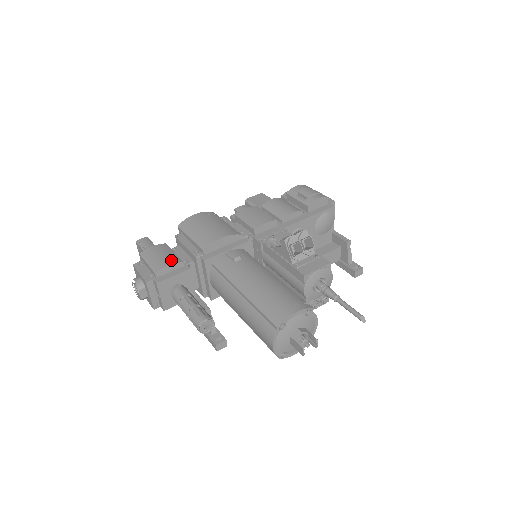
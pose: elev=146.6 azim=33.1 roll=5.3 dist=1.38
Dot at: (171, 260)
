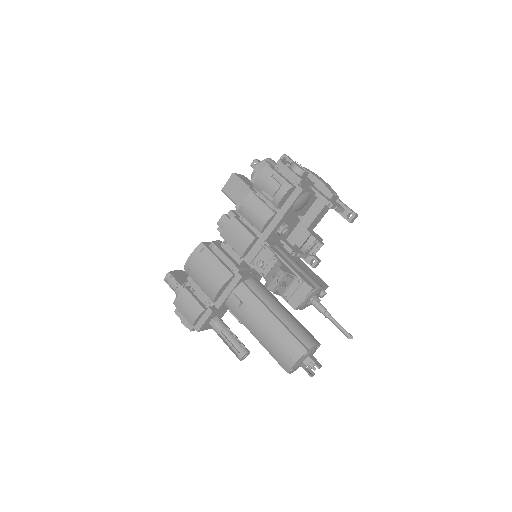
Dot at: (196, 312)
